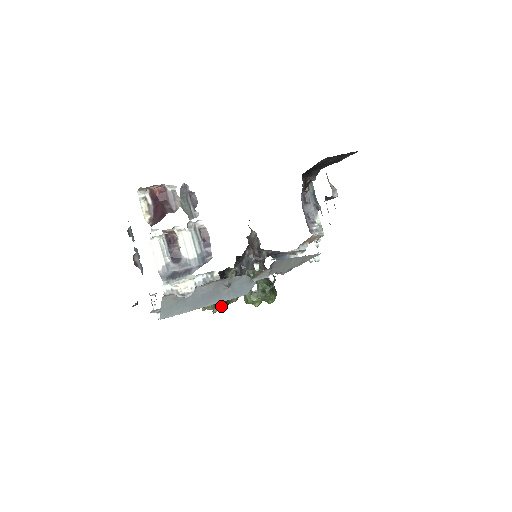
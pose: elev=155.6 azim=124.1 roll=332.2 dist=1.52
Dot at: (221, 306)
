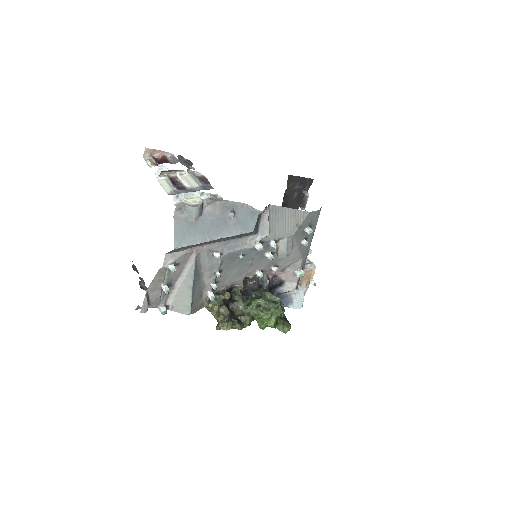
Dot at: (235, 326)
